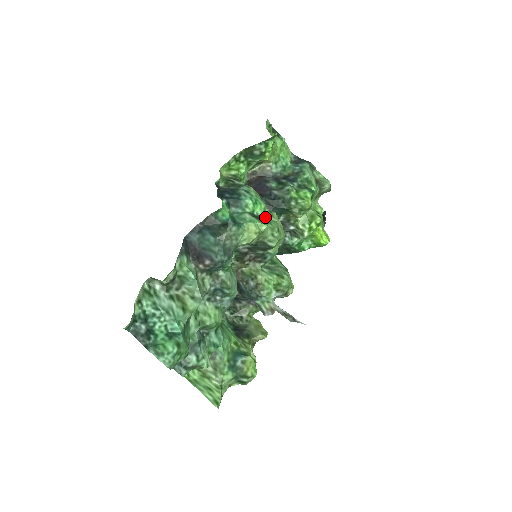
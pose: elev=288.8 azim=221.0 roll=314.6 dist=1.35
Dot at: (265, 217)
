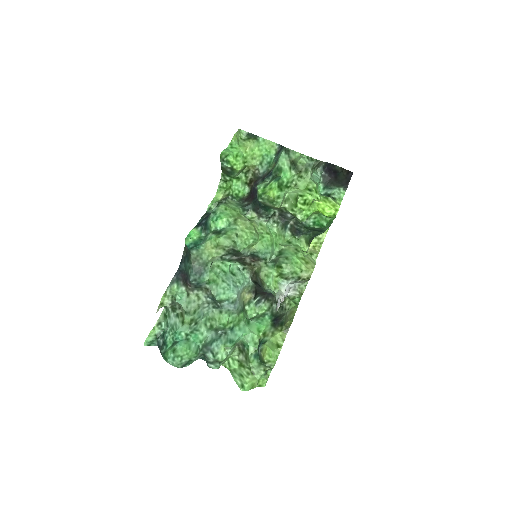
Dot at: (227, 228)
